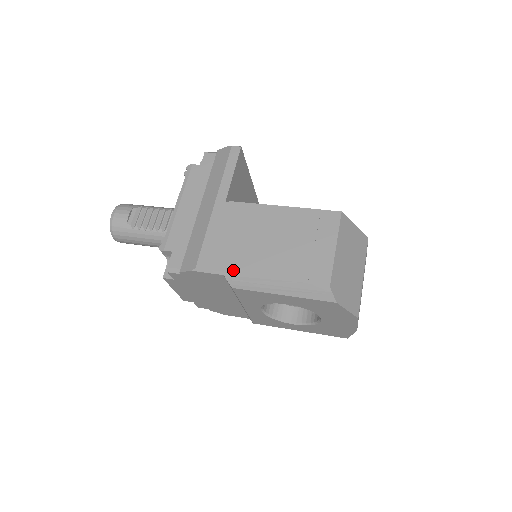
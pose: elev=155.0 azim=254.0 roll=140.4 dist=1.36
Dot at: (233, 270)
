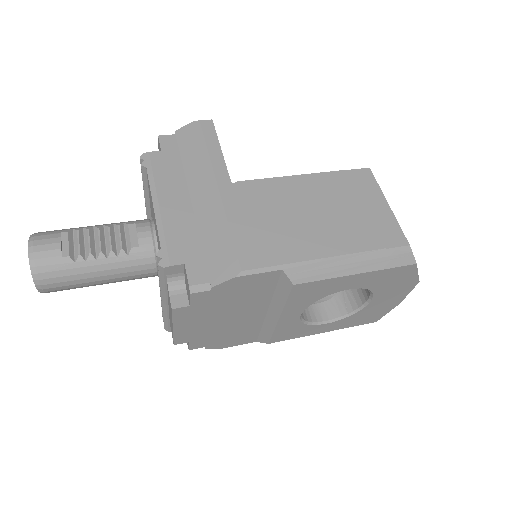
Dot at: (293, 259)
